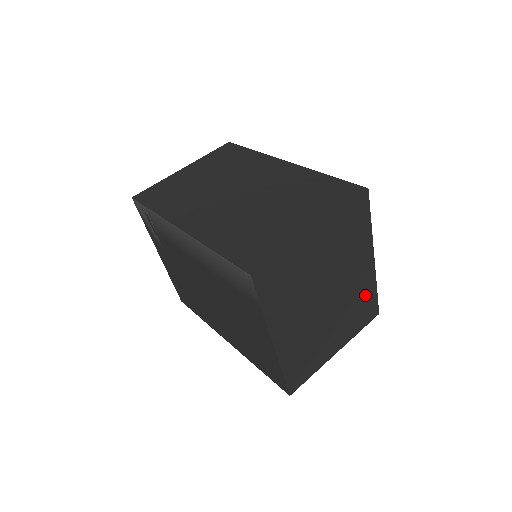
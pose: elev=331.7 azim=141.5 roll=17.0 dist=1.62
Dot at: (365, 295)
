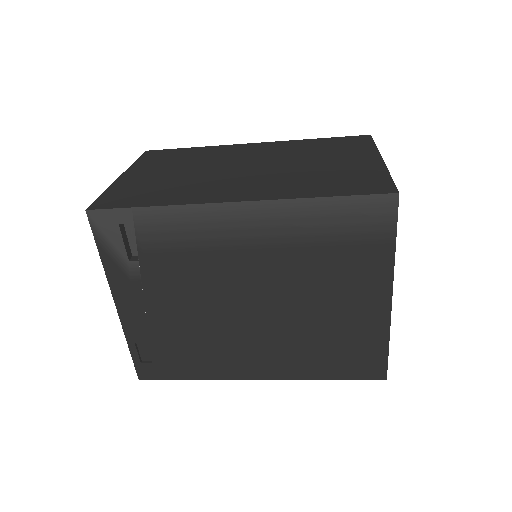
Dot at: occluded
